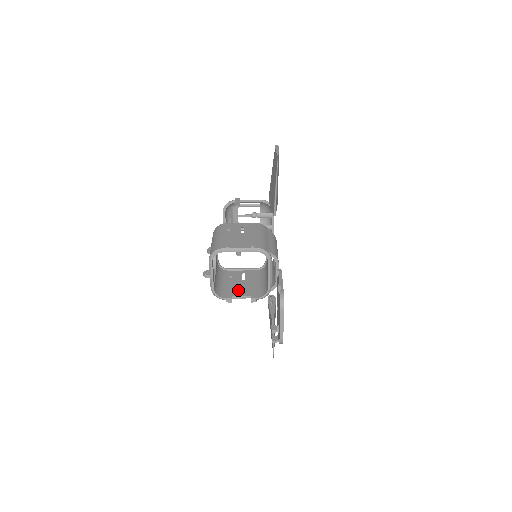
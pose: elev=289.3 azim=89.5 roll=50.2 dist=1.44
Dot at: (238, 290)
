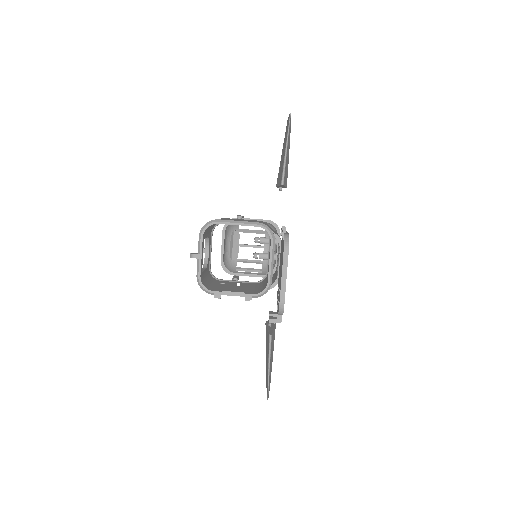
Dot at: (230, 289)
